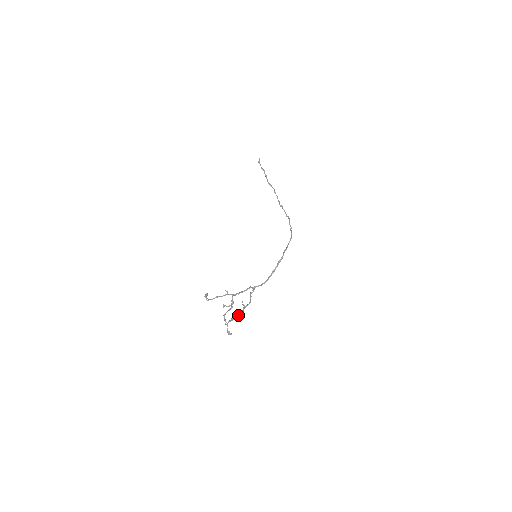
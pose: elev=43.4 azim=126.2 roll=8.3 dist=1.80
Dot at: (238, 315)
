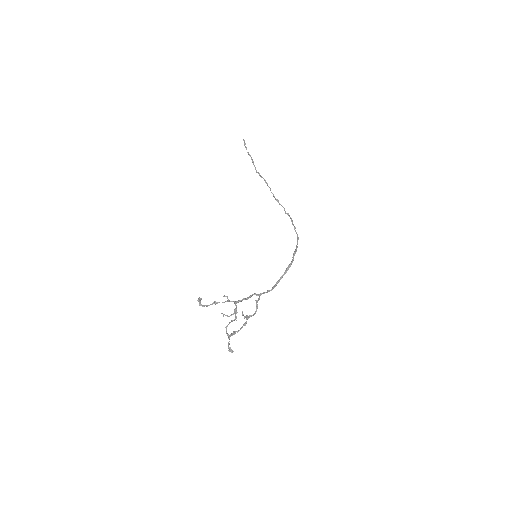
Dot at: (241, 328)
